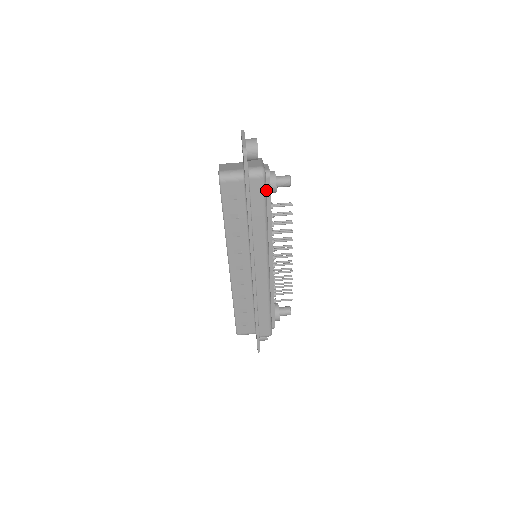
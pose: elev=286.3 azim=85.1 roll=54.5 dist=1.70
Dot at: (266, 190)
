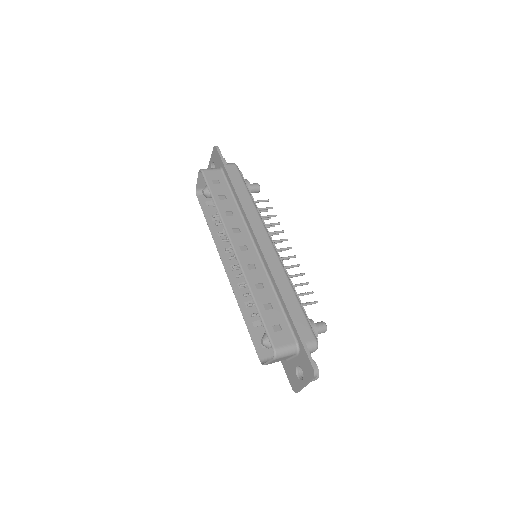
Dot at: occluded
